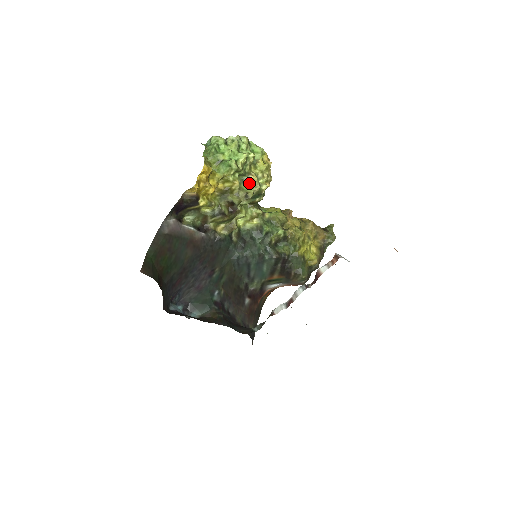
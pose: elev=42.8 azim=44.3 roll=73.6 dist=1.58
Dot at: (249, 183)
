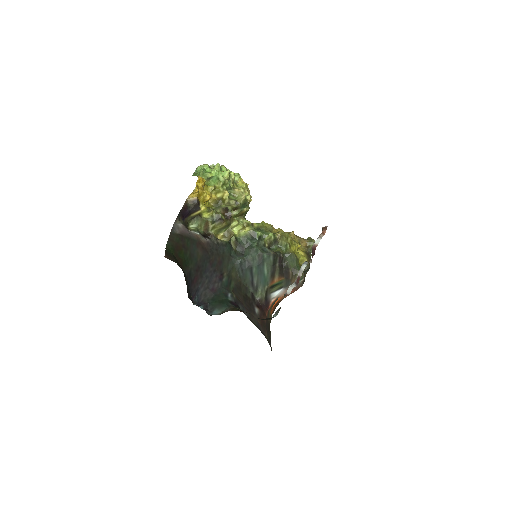
Dot at: (236, 195)
